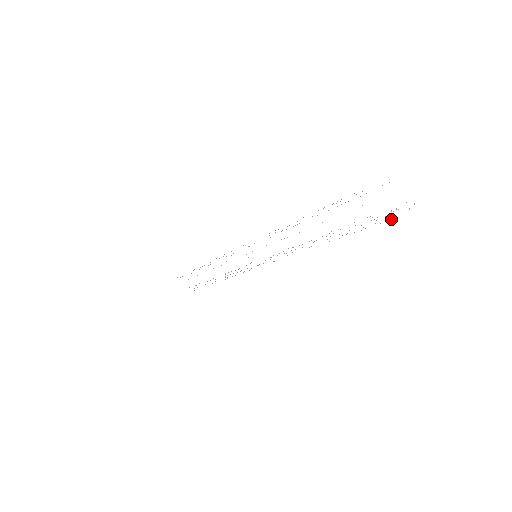
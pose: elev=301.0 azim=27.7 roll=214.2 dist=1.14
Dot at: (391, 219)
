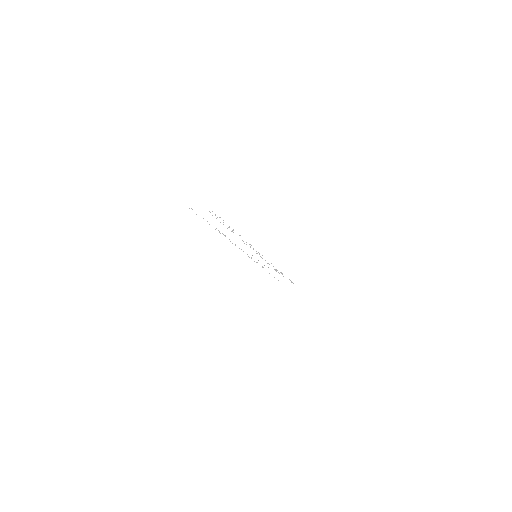
Dot at: occluded
